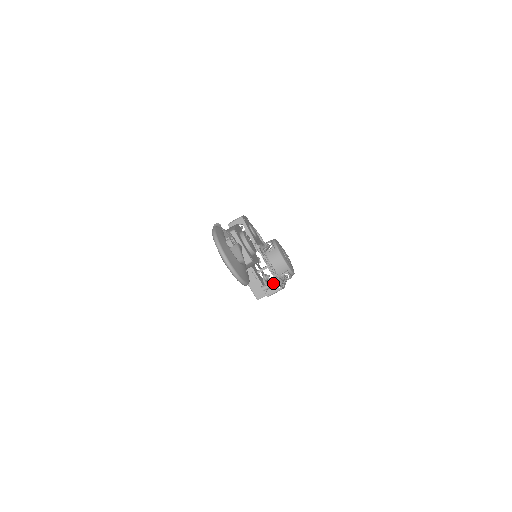
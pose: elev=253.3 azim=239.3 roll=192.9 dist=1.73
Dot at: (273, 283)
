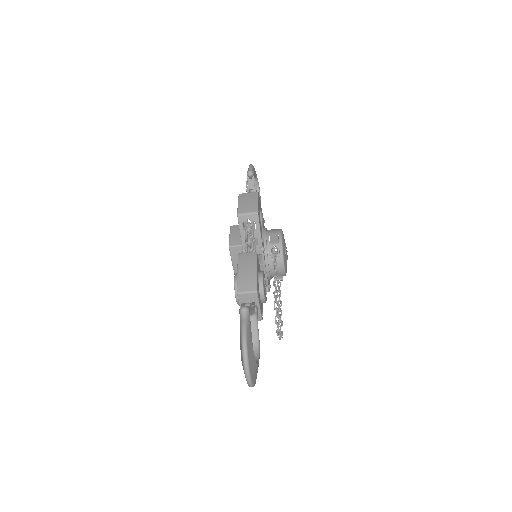
Dot at: occluded
